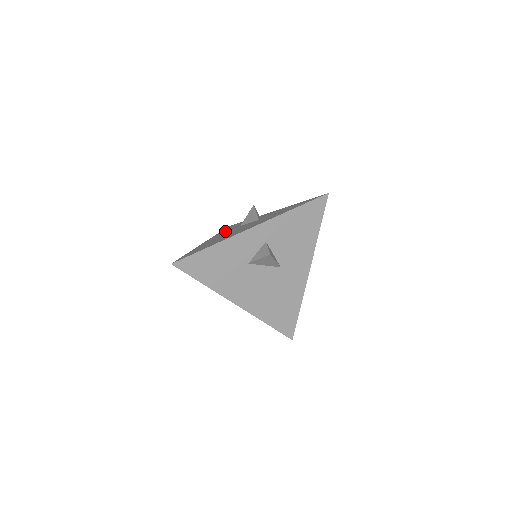
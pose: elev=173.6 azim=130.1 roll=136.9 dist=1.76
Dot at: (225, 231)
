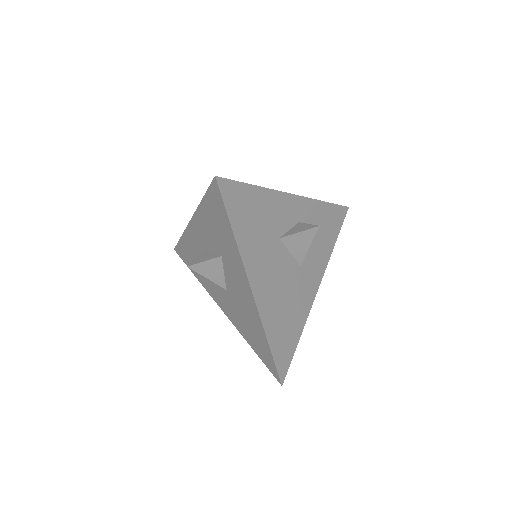
Dot at: occluded
